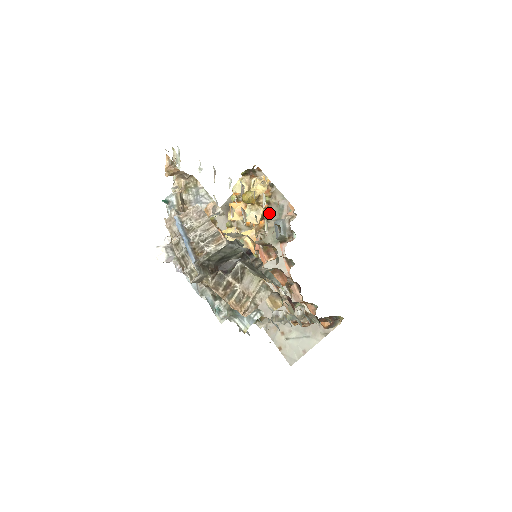
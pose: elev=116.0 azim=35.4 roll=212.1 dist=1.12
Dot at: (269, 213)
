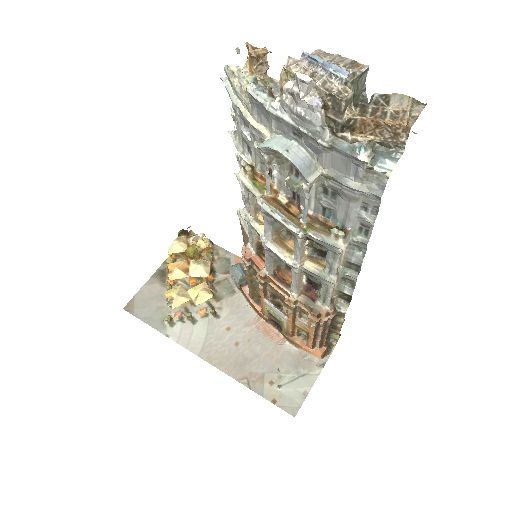
Dot at: (215, 268)
